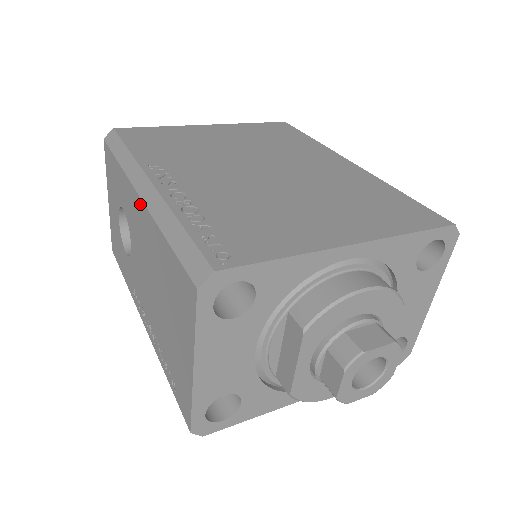
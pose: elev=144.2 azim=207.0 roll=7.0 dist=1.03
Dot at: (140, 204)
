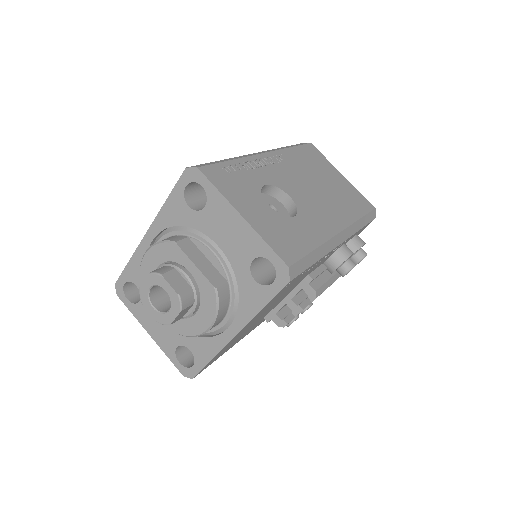
Dot at: occluded
